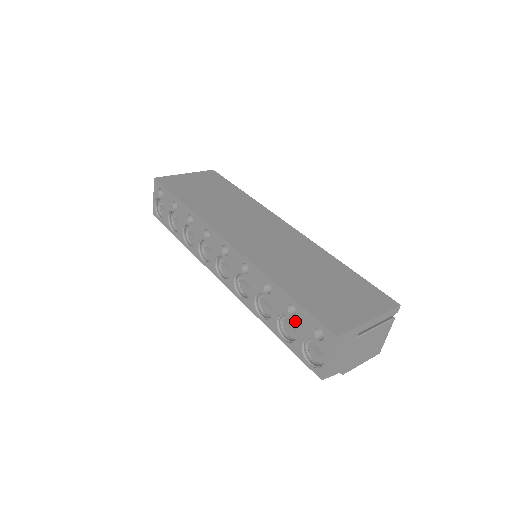
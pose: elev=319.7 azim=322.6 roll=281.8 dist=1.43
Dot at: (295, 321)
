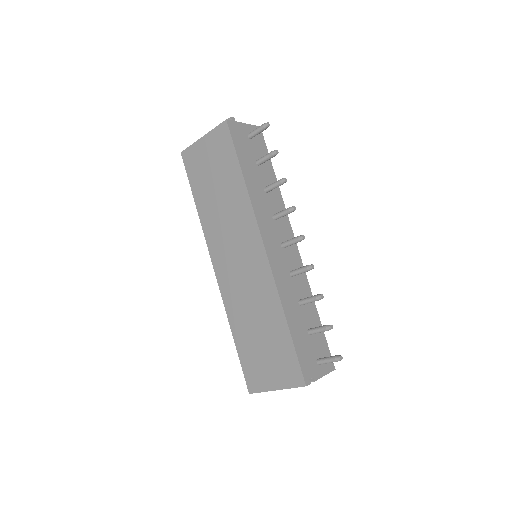
Dot at: occluded
